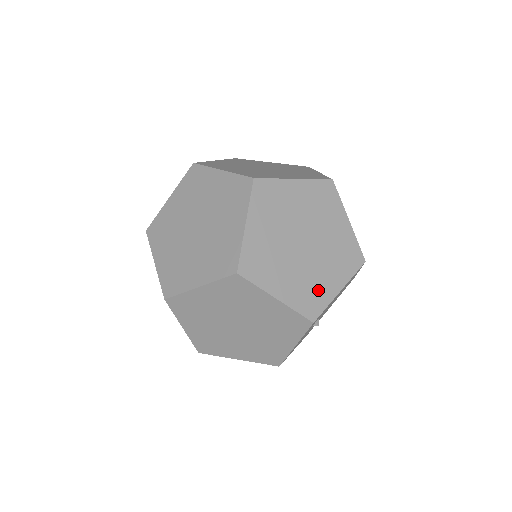
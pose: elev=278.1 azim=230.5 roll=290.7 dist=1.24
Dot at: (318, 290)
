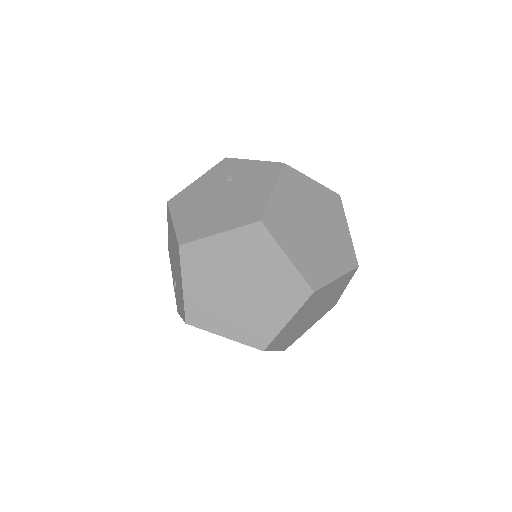
Dot at: (300, 334)
